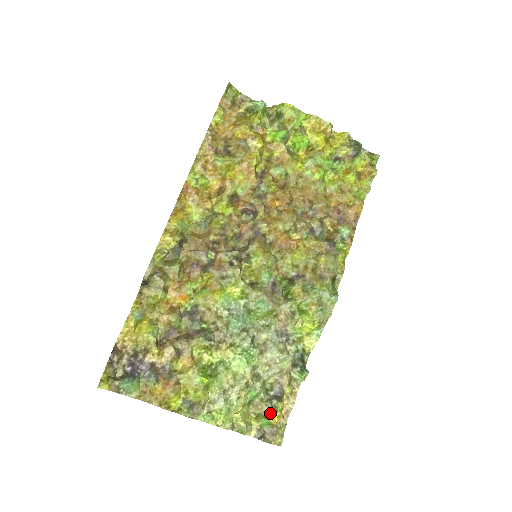
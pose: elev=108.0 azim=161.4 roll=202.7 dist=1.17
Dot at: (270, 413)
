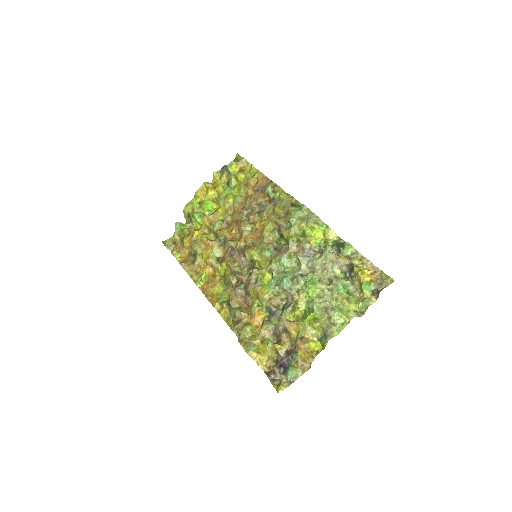
Dot at: (358, 280)
